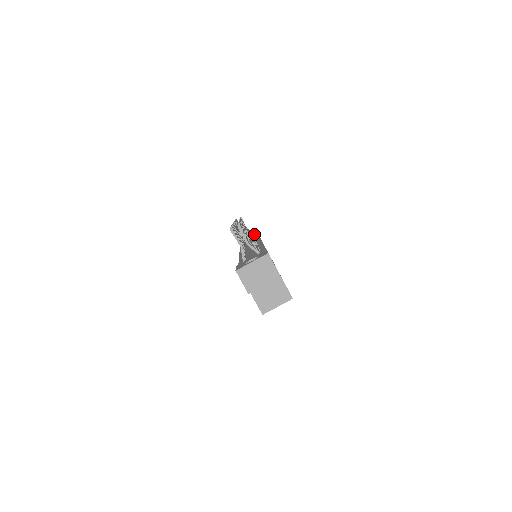
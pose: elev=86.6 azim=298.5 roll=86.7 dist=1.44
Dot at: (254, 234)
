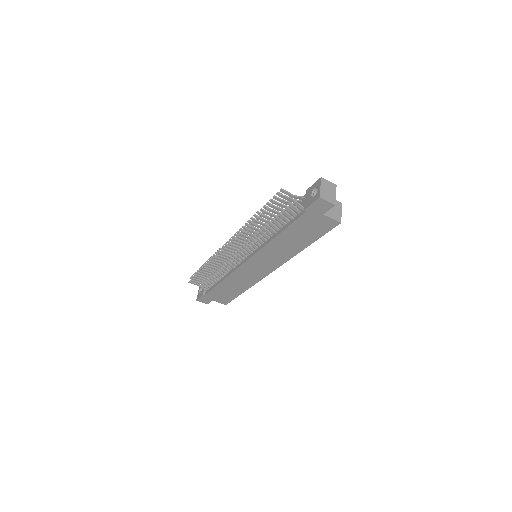
Dot at: occluded
